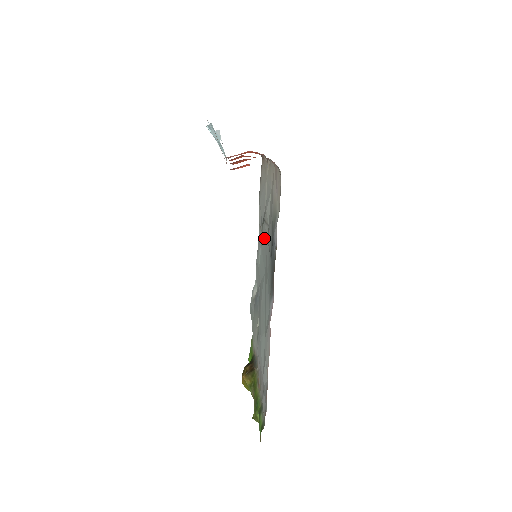
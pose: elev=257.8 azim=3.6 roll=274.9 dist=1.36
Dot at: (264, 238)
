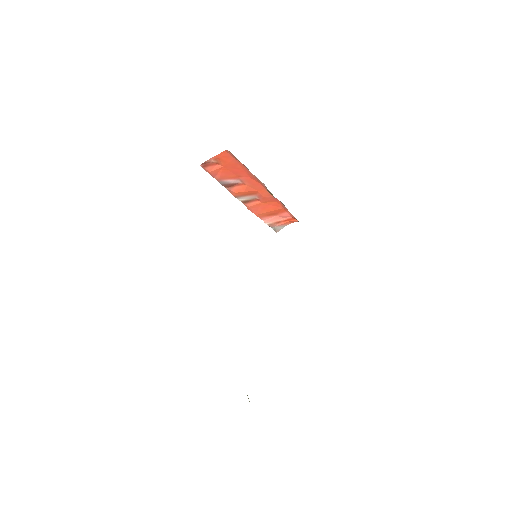
Dot at: occluded
